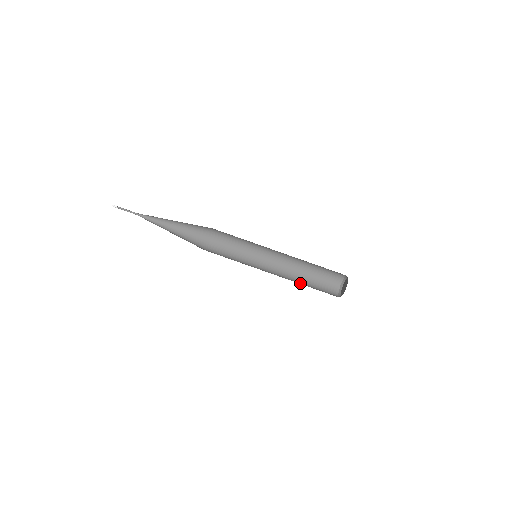
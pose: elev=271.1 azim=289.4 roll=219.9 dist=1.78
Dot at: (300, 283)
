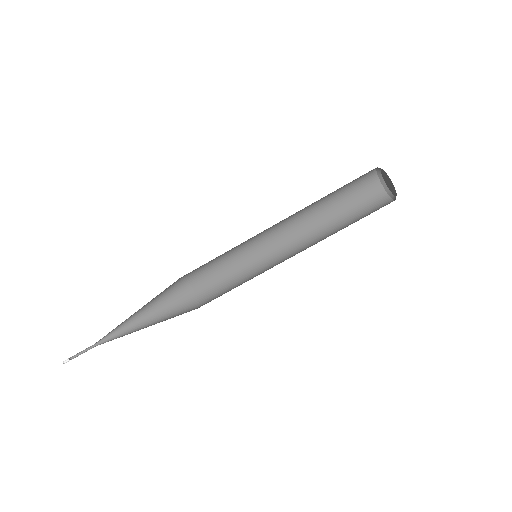
Dot at: occluded
